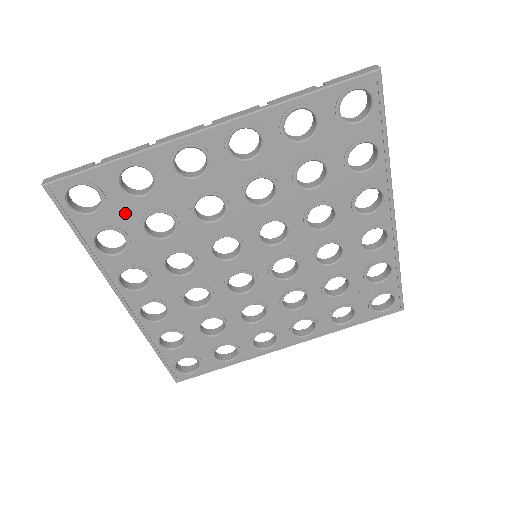
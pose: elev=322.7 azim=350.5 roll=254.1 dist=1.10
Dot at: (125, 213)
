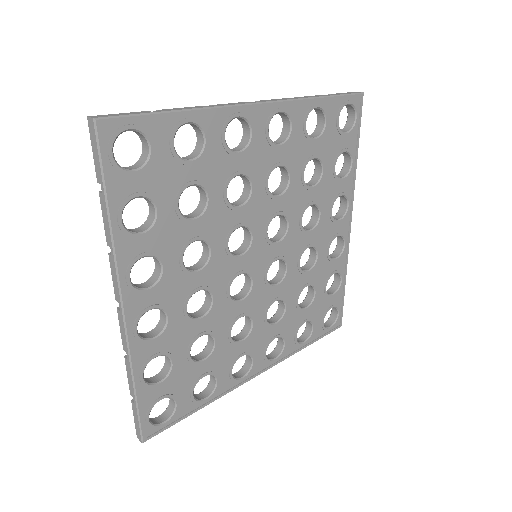
Dot at: (166, 178)
